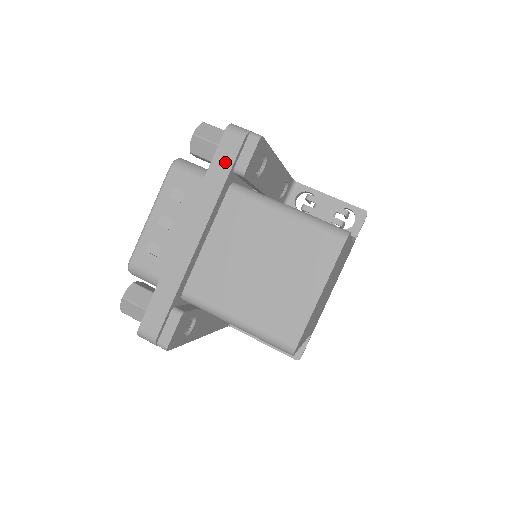
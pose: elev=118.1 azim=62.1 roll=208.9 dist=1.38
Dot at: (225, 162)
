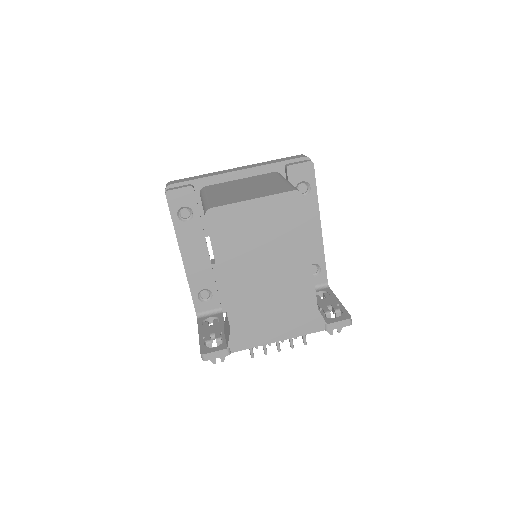
Dot at: (286, 159)
